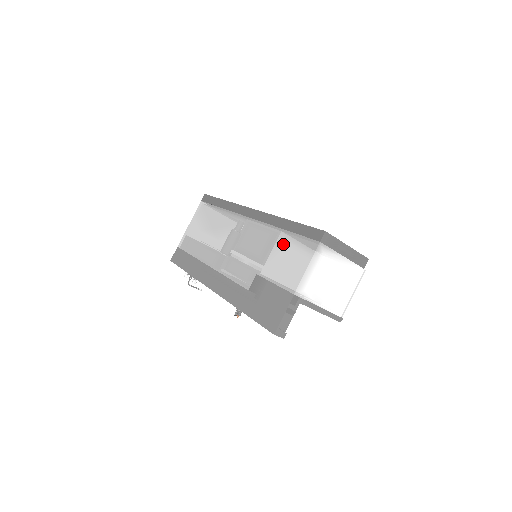
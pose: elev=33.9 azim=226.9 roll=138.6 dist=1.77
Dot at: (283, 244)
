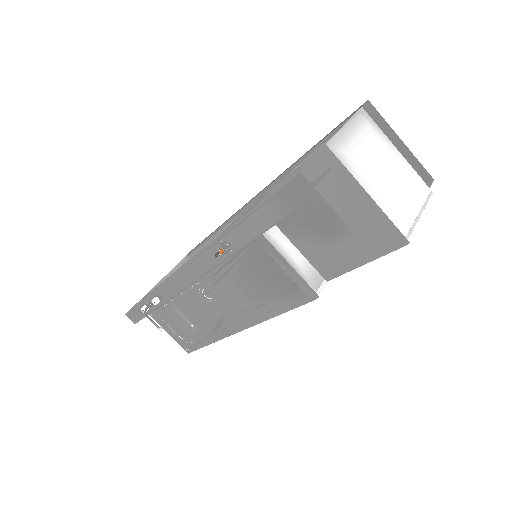
Dot at: (303, 157)
